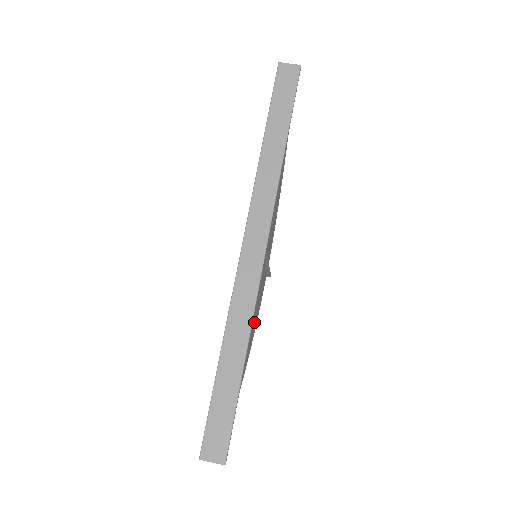
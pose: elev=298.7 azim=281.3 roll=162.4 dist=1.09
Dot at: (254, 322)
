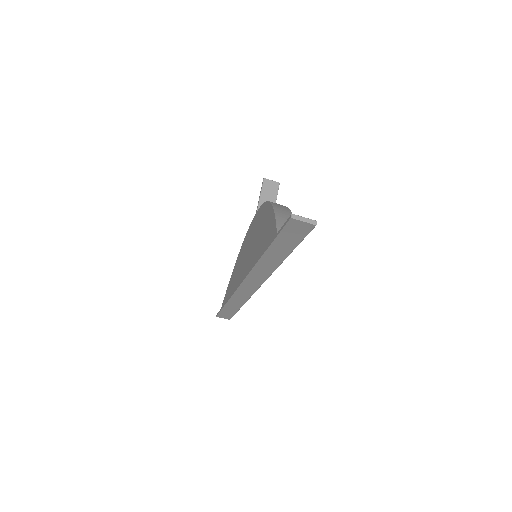
Dot at: occluded
